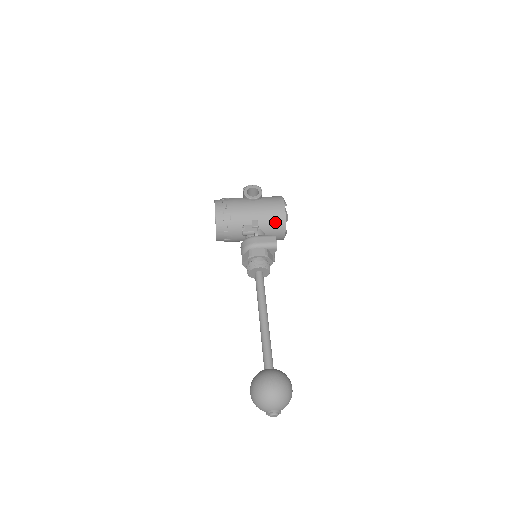
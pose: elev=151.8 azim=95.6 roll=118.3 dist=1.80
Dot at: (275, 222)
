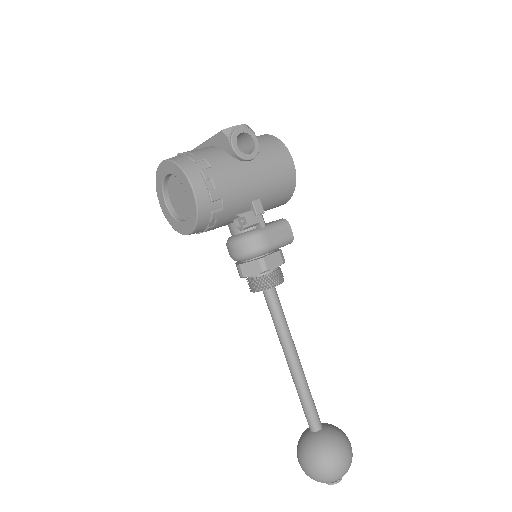
Dot at: (281, 195)
